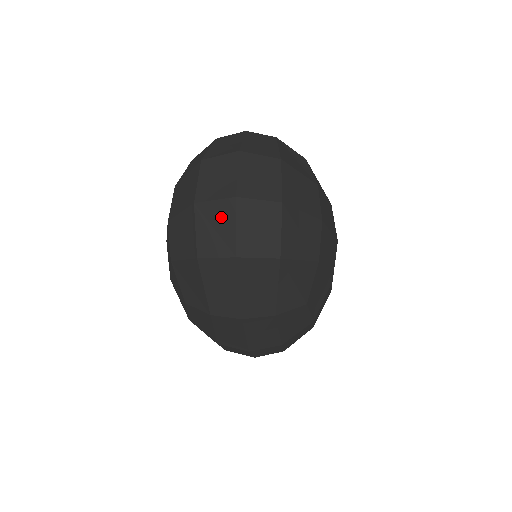
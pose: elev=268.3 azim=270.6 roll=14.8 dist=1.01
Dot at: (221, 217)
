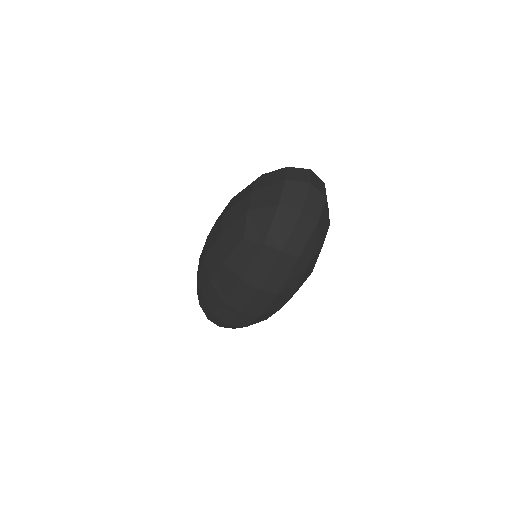
Dot at: (299, 190)
